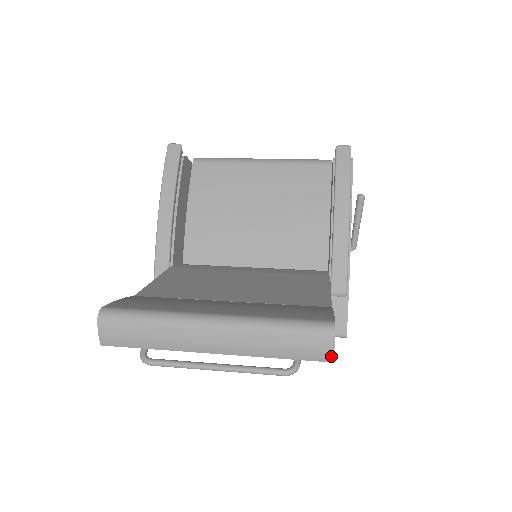
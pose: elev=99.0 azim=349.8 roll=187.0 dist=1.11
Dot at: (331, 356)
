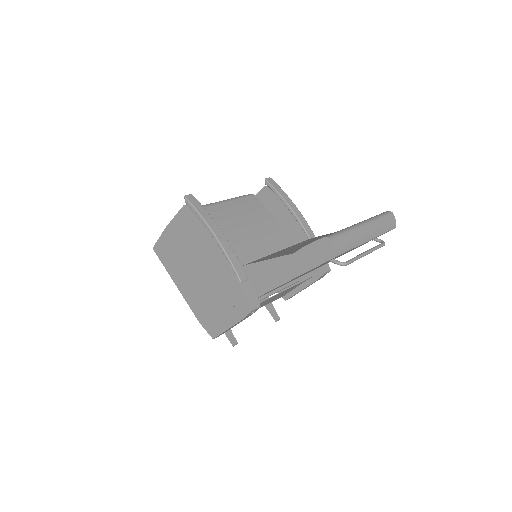
Dot at: occluded
